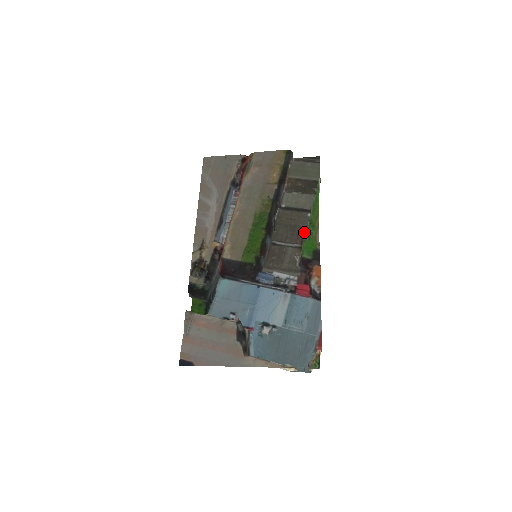
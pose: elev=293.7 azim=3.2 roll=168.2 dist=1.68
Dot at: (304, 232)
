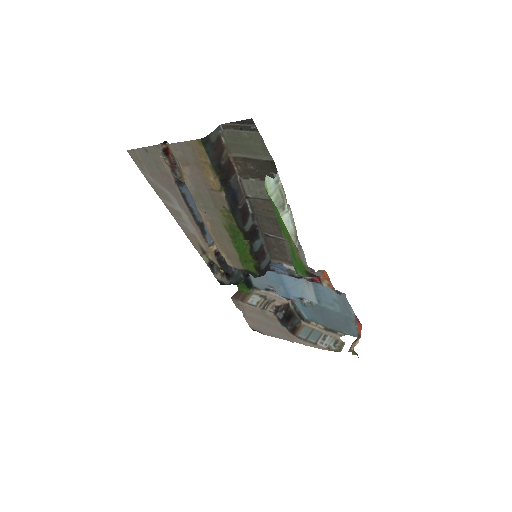
Dot at: occluded
